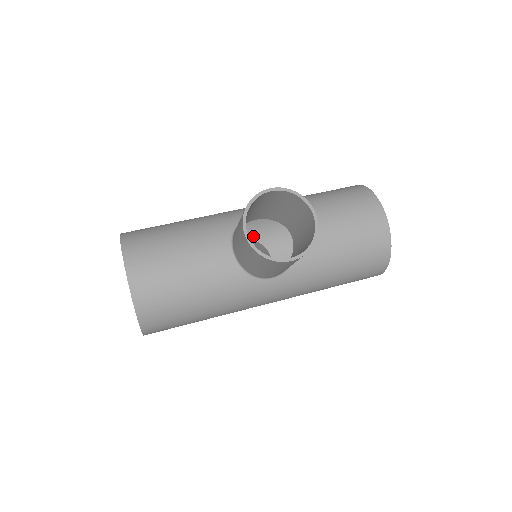
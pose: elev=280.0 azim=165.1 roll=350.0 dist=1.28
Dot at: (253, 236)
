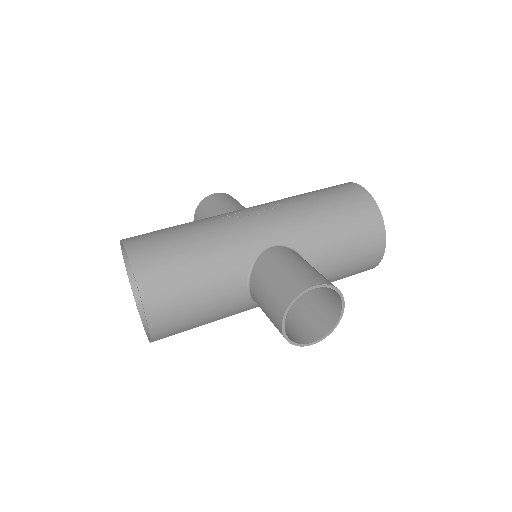
Dot at: occluded
